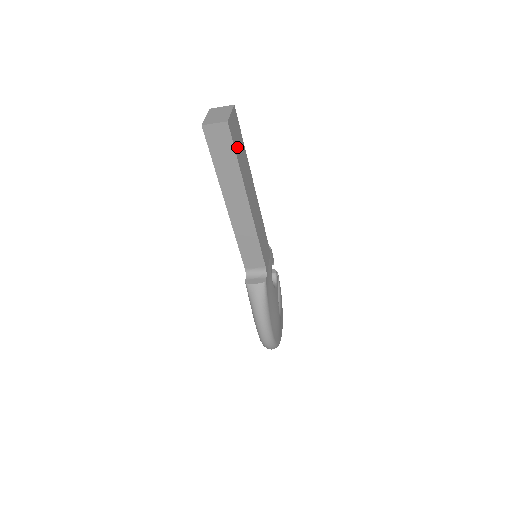
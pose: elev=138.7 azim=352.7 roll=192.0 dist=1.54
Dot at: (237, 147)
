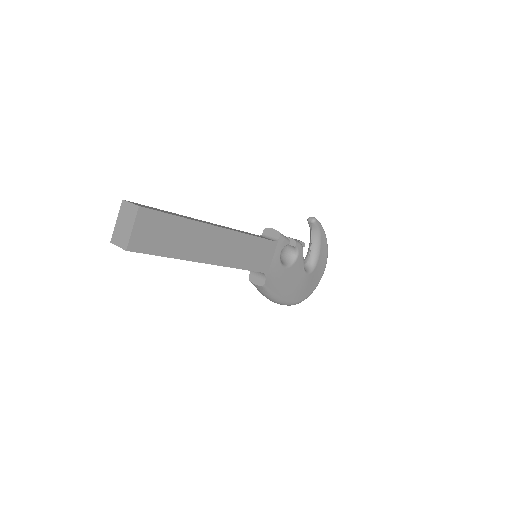
Dot at: (160, 244)
